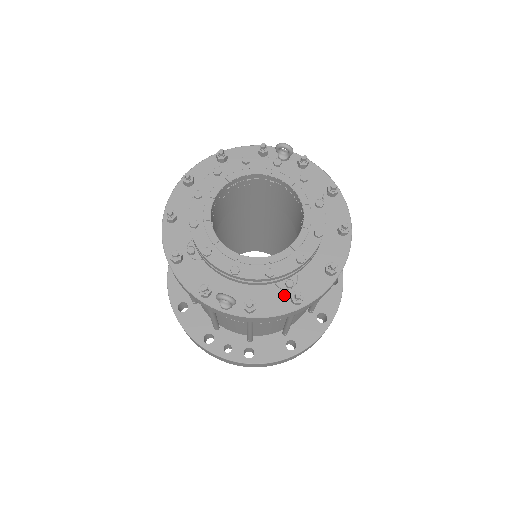
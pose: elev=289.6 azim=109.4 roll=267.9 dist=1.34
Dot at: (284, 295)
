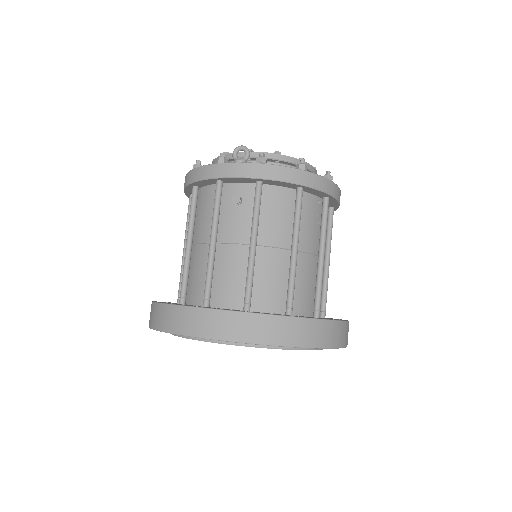
Dot at: occluded
